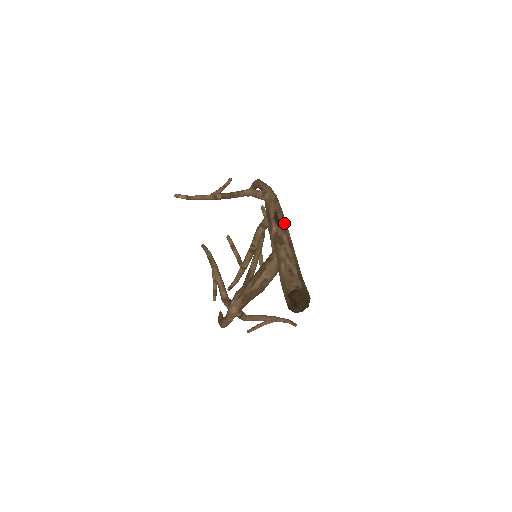
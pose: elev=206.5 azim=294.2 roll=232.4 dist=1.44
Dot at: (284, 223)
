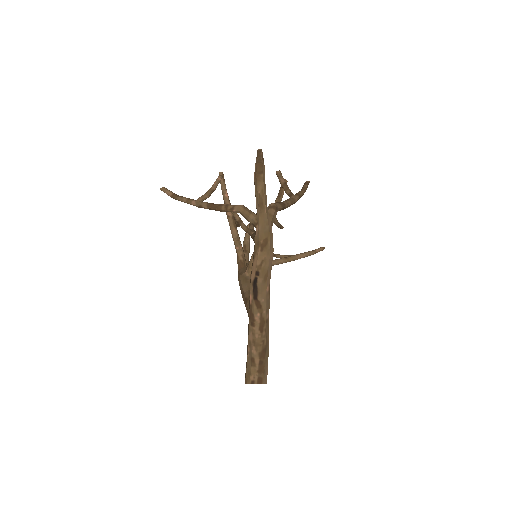
Dot at: (262, 293)
